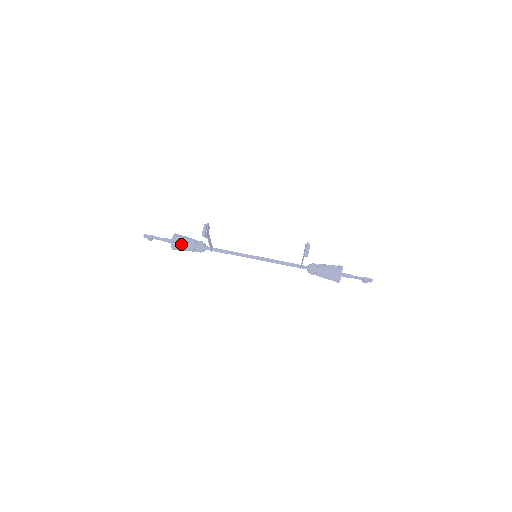
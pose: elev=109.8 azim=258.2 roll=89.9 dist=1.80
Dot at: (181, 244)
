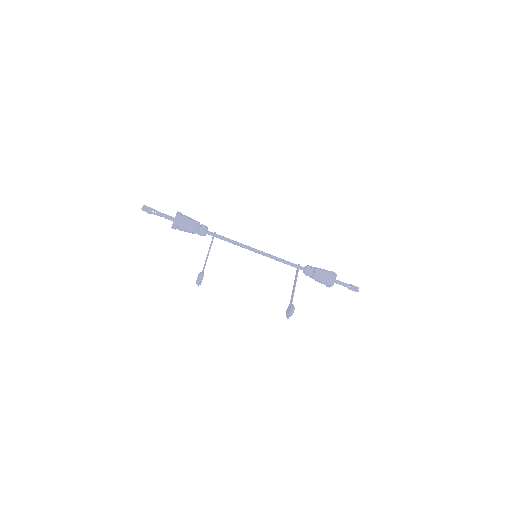
Dot at: occluded
